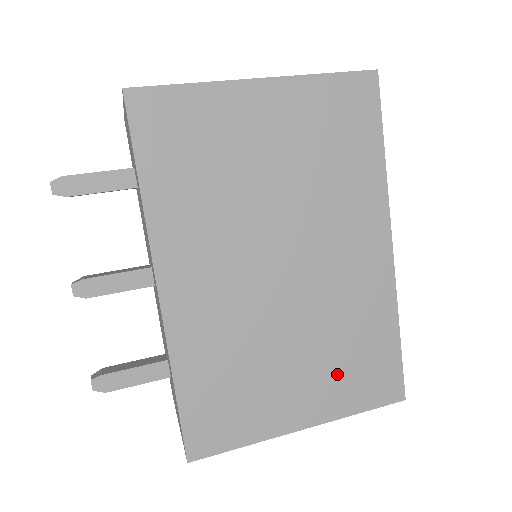
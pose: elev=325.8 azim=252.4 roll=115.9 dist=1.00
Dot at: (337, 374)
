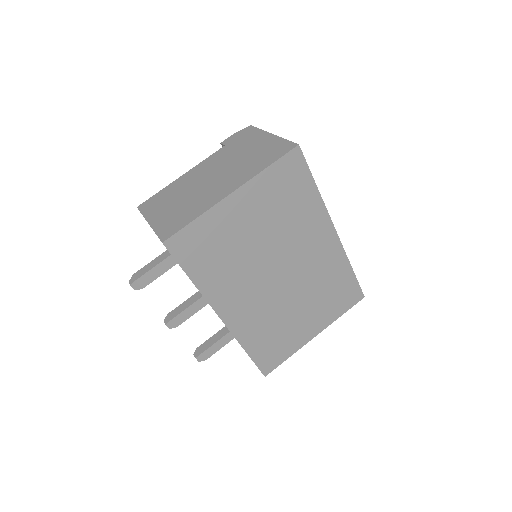
Dot at: (325, 305)
